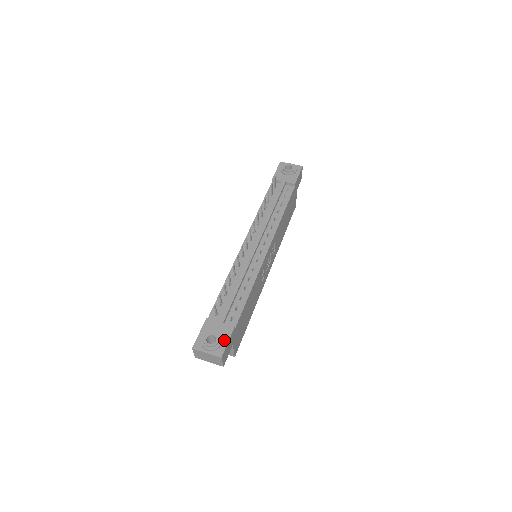
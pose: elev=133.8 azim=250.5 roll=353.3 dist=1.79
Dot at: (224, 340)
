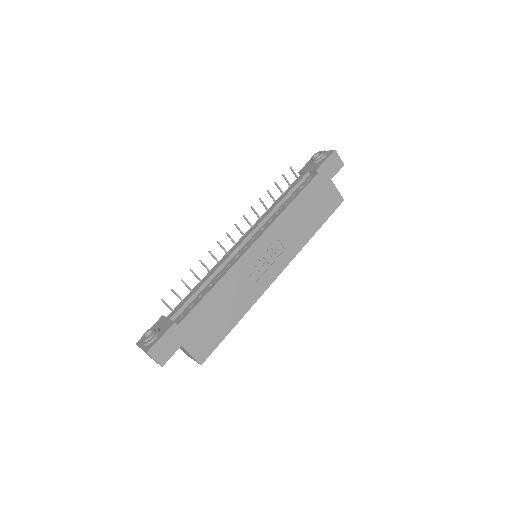
Dot at: (159, 336)
